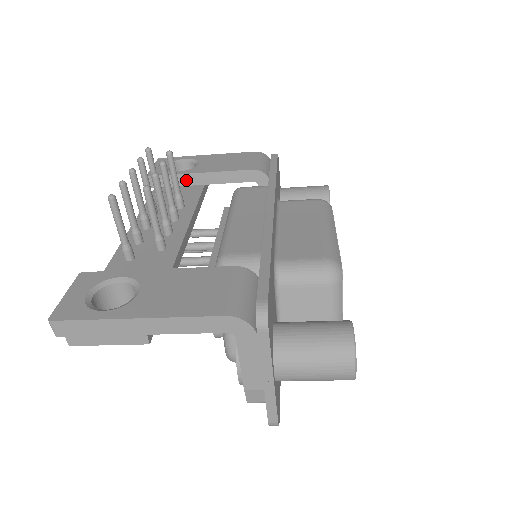
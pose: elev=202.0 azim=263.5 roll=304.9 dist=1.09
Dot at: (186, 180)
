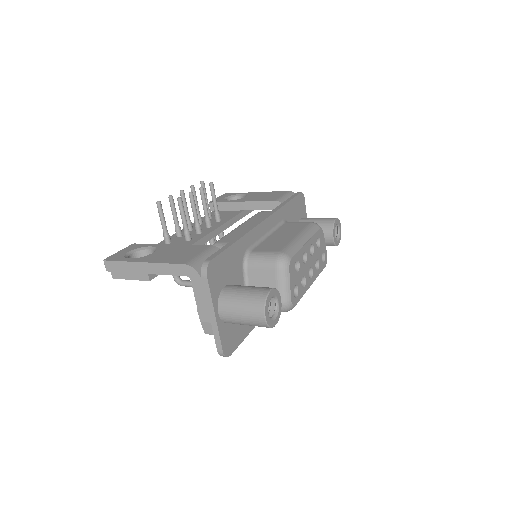
Dot at: (232, 206)
